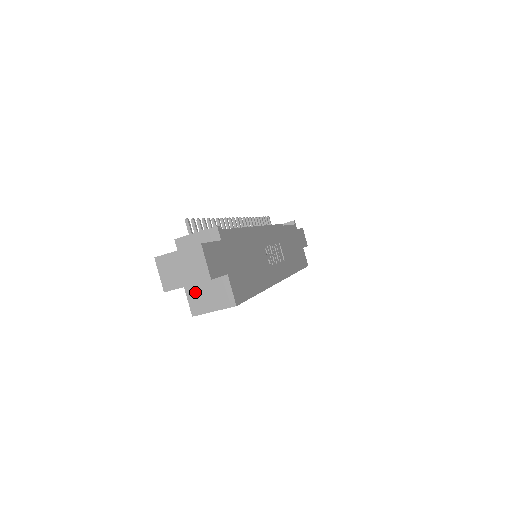
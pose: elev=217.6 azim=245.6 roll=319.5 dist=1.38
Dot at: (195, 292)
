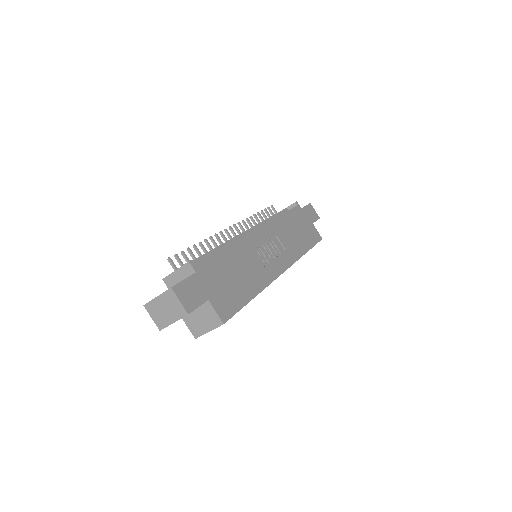
Dot at: (190, 319)
